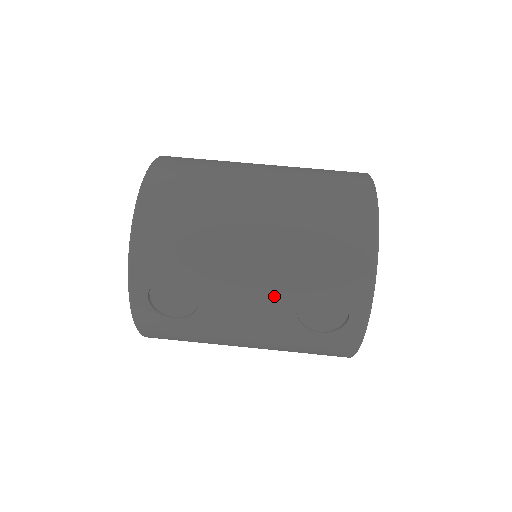
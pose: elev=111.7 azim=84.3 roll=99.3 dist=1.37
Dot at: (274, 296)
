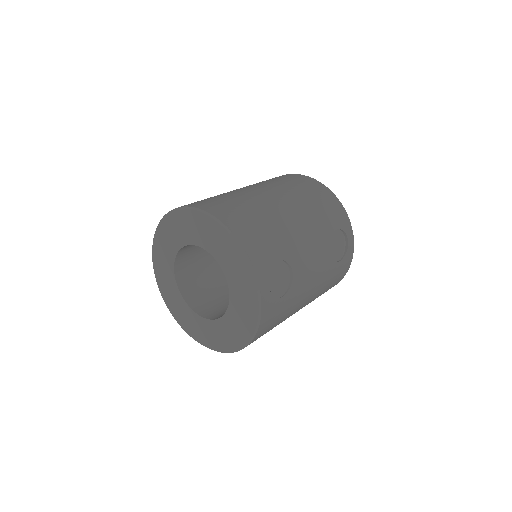
Dot at: (321, 246)
